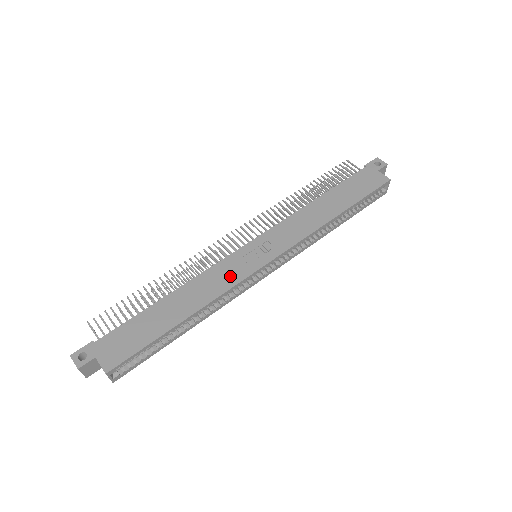
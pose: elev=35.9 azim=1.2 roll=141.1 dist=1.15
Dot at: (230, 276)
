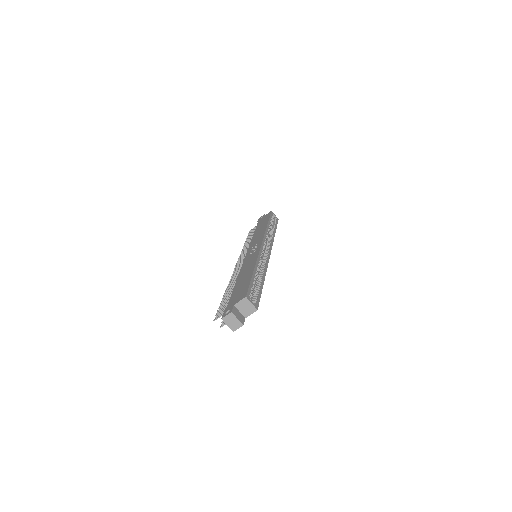
Dot at: (253, 257)
